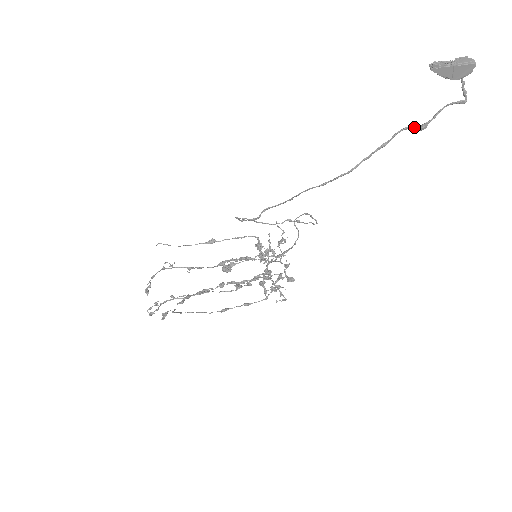
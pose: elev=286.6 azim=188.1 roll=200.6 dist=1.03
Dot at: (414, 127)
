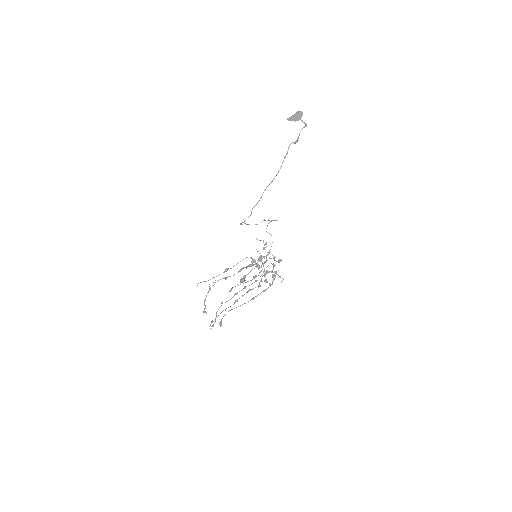
Dot at: (294, 142)
